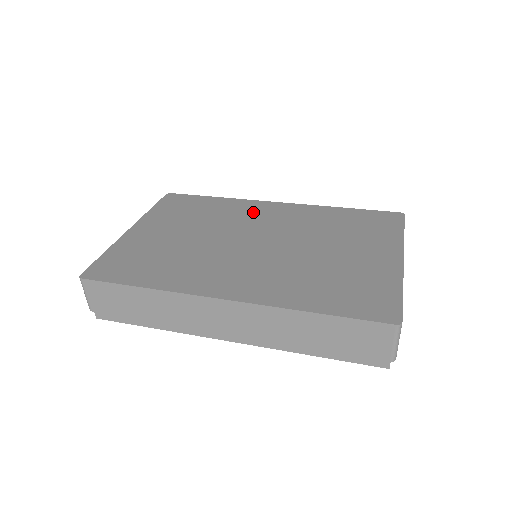
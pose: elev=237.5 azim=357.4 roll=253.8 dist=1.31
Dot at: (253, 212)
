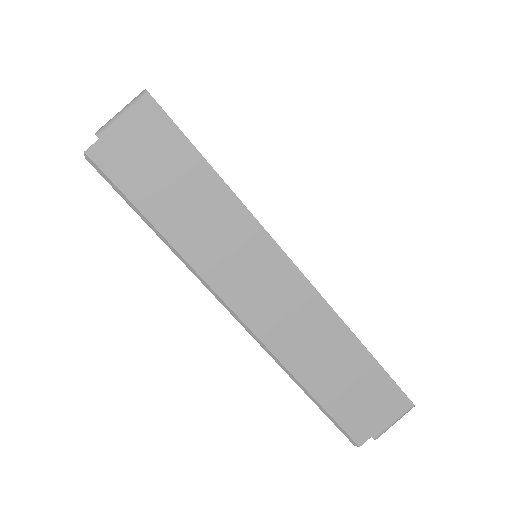
Dot at: occluded
